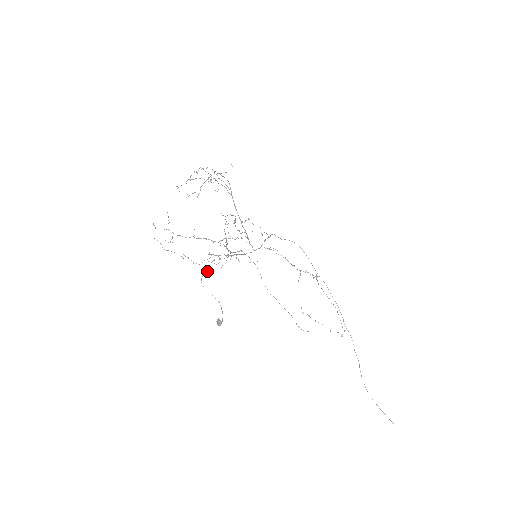
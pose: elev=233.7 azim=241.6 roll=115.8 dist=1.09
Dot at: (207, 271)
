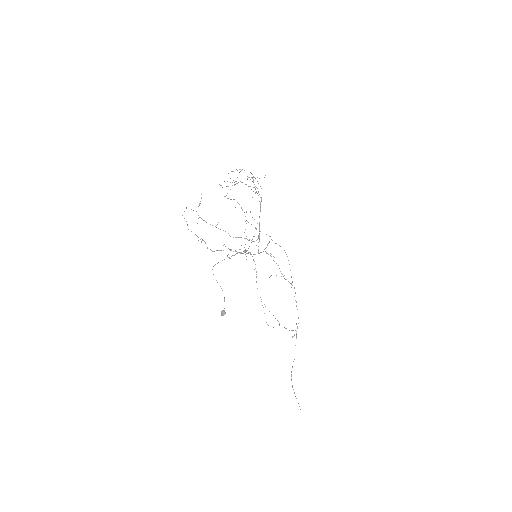
Dot at: occluded
